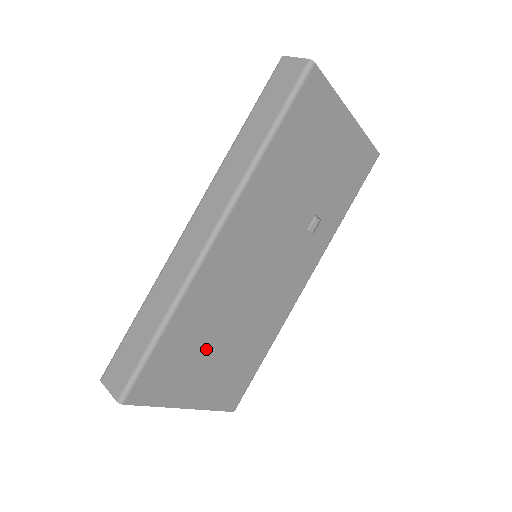
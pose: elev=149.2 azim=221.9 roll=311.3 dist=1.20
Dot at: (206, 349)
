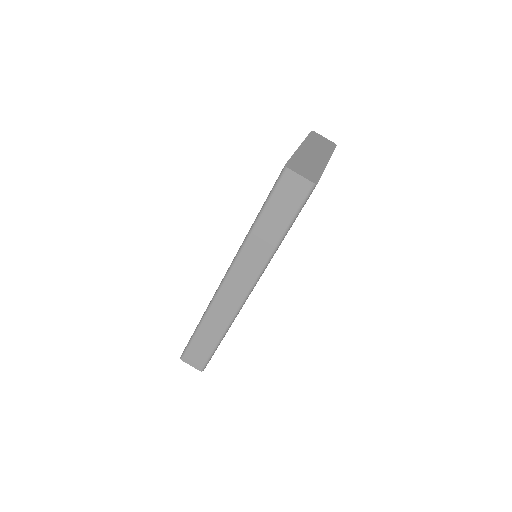
Dot at: occluded
